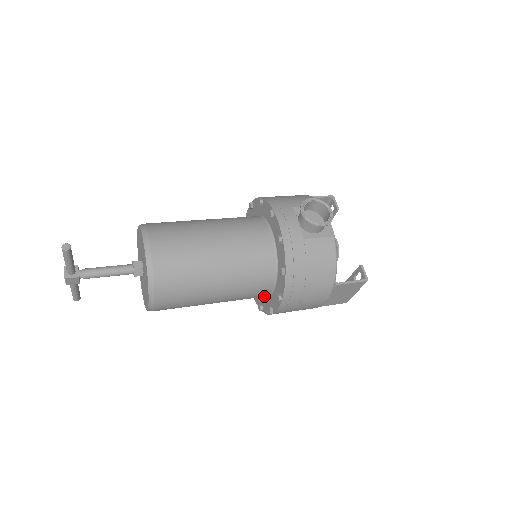
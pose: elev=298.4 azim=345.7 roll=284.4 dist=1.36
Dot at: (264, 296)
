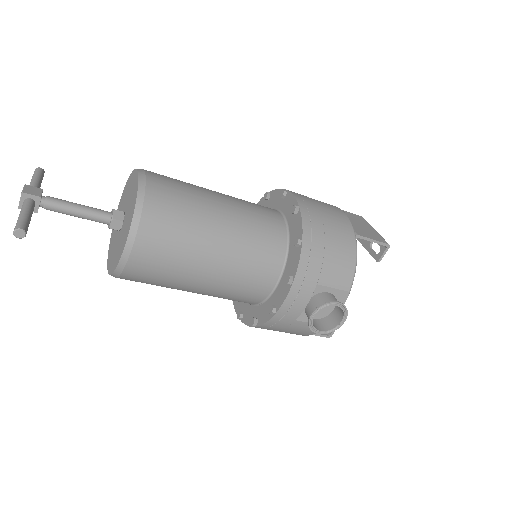
Dot at: occluded
